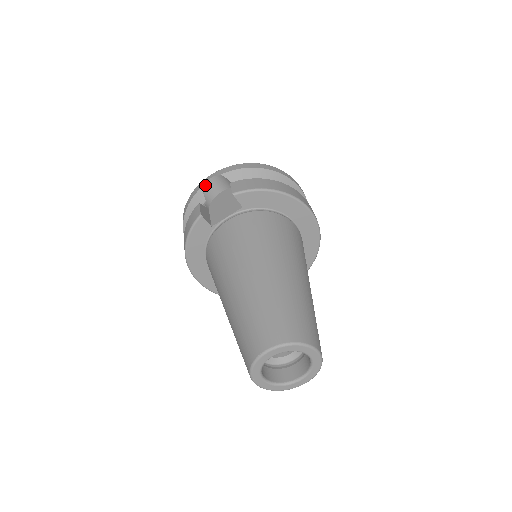
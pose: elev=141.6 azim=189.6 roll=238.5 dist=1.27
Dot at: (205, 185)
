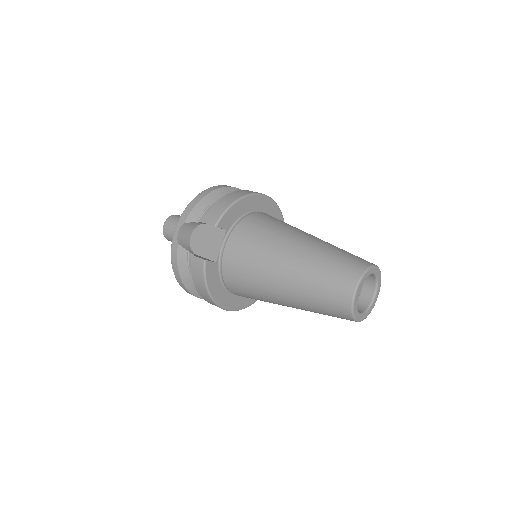
Dot at: (178, 241)
